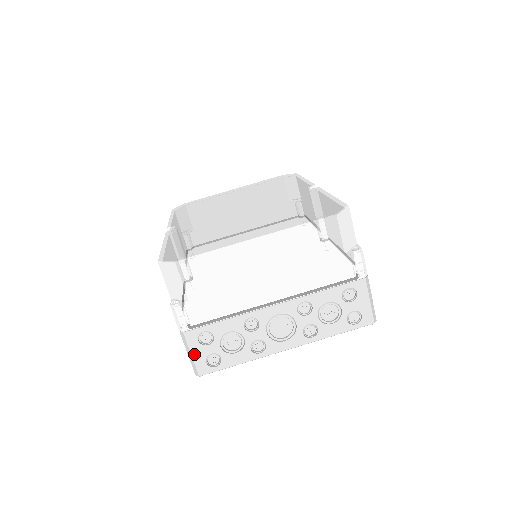
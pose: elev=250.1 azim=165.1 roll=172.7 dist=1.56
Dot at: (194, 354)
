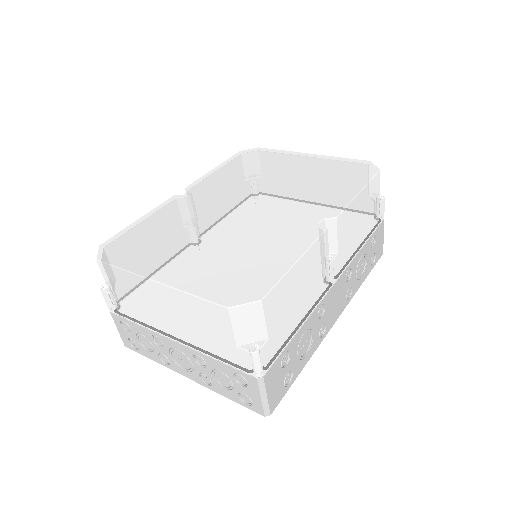
Dot at: (119, 330)
